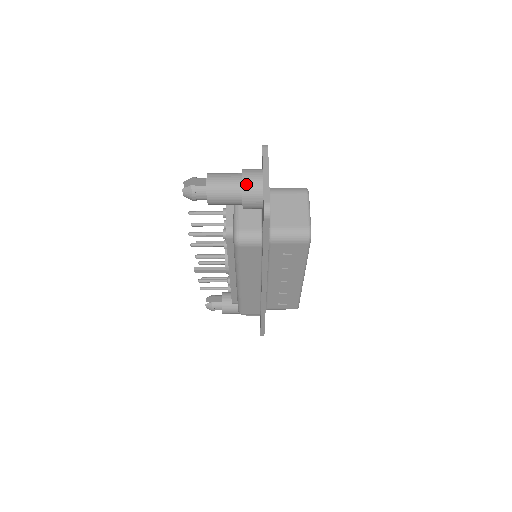
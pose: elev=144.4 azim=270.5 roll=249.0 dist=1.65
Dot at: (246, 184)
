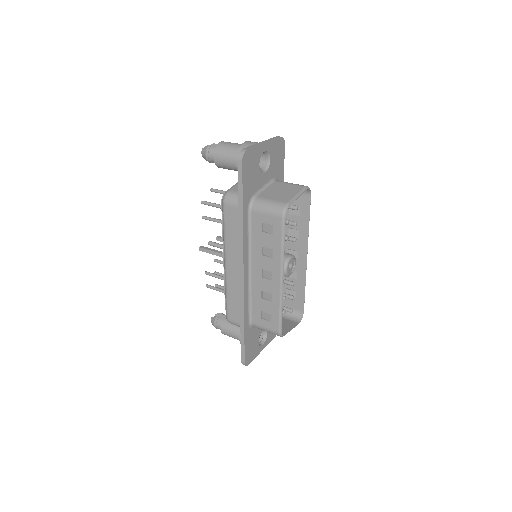
Dot at: (244, 146)
